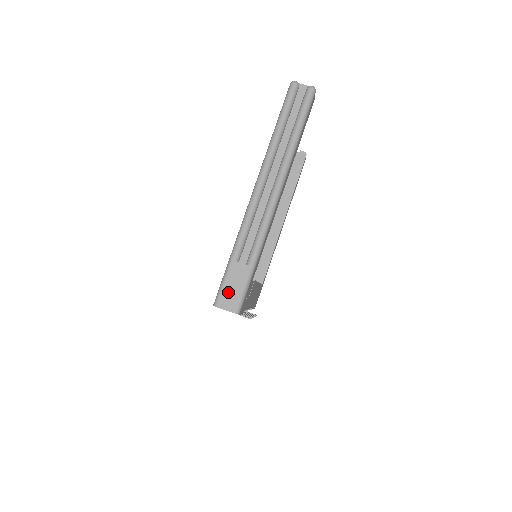
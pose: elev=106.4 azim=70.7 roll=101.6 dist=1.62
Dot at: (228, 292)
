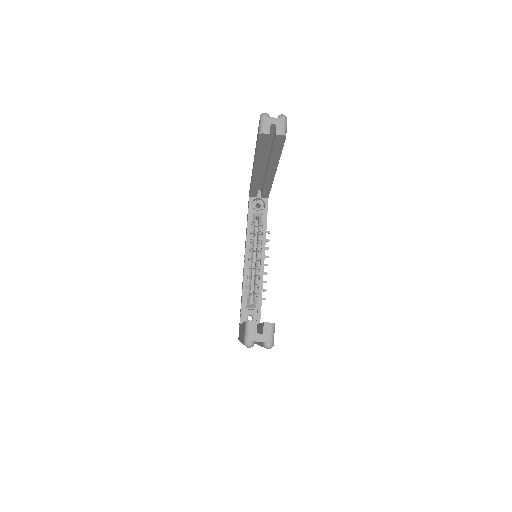
Dot at: occluded
